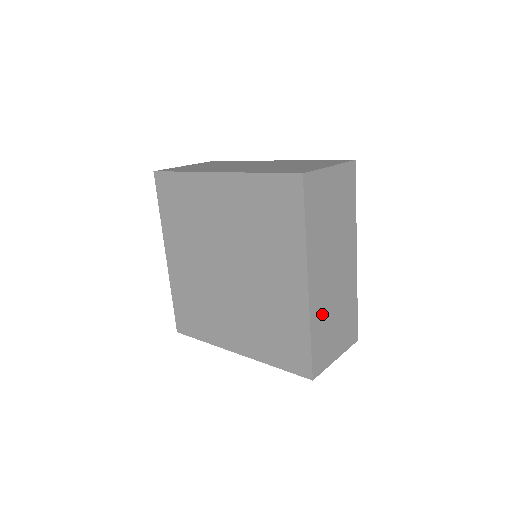
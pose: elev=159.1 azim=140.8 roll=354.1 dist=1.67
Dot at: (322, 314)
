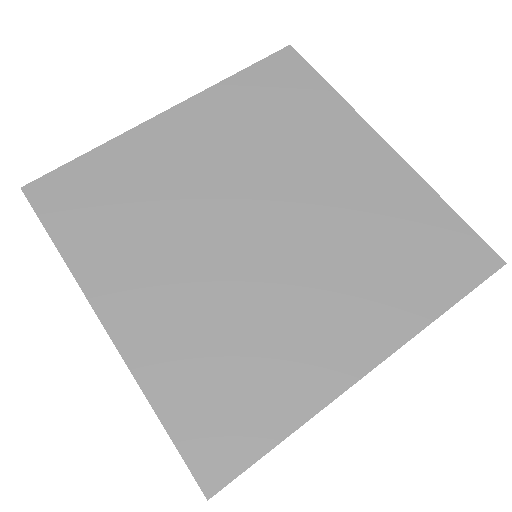
Dot at: occluded
